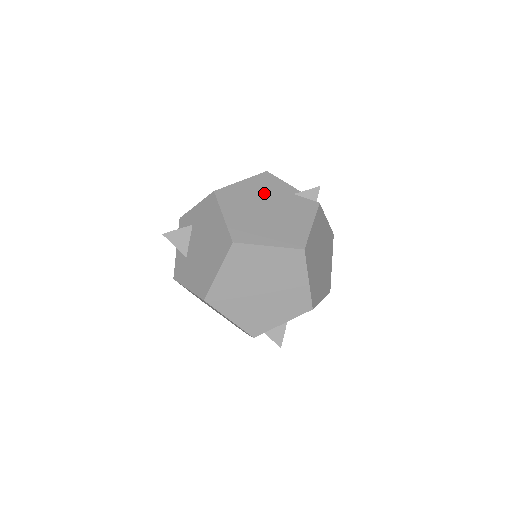
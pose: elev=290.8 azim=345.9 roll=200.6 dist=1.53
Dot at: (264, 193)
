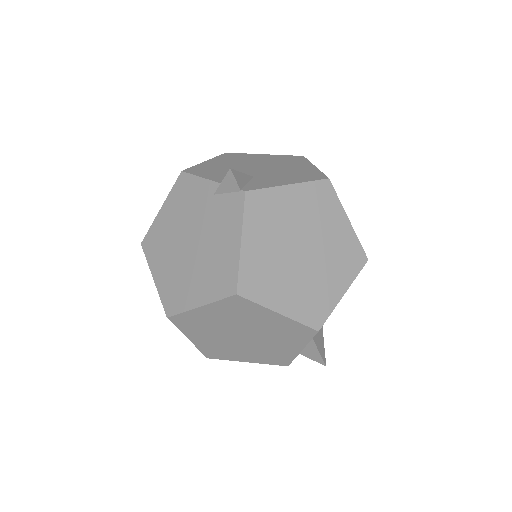
Dot at: (183, 215)
